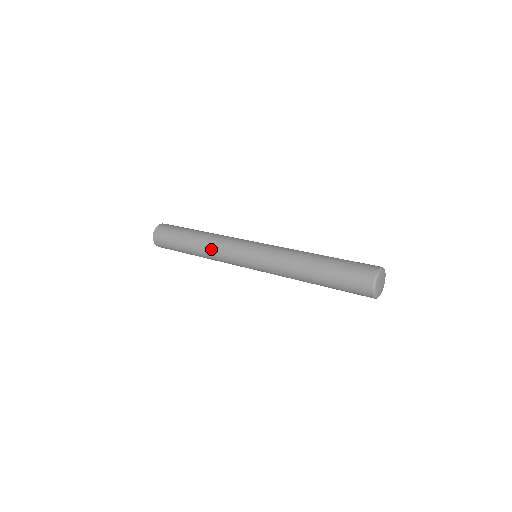
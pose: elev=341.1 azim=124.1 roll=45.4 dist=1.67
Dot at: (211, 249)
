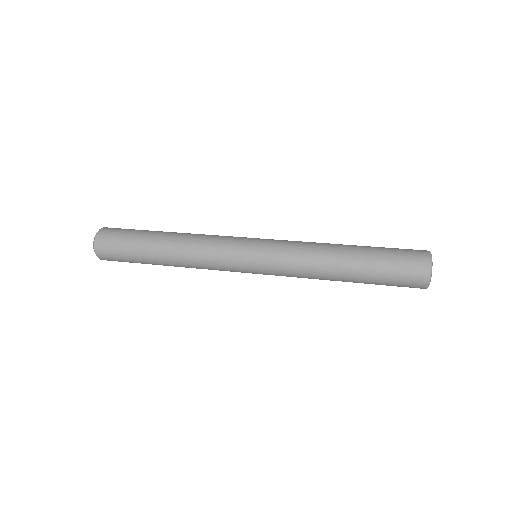
Dot at: (195, 267)
